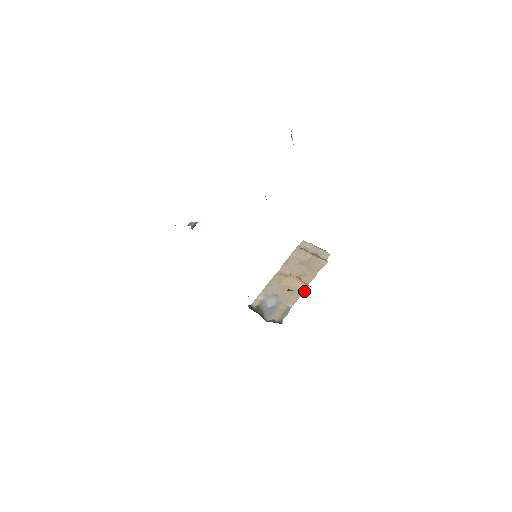
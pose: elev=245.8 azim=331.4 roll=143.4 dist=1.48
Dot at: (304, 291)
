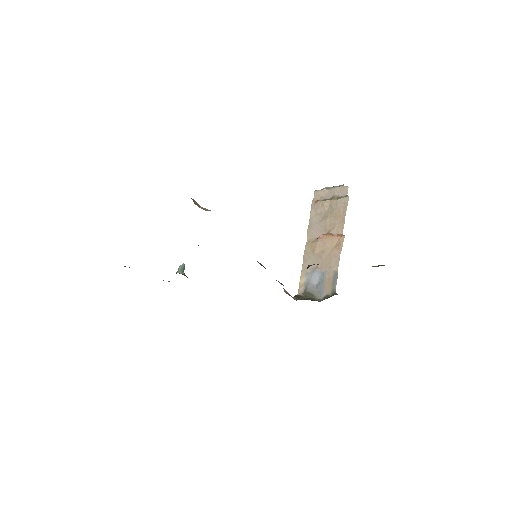
Dot at: (341, 244)
